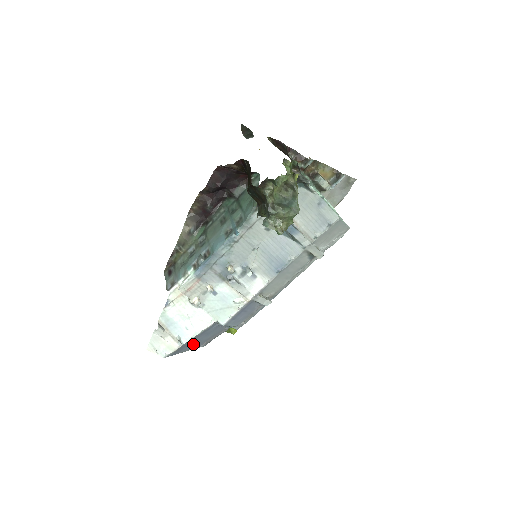
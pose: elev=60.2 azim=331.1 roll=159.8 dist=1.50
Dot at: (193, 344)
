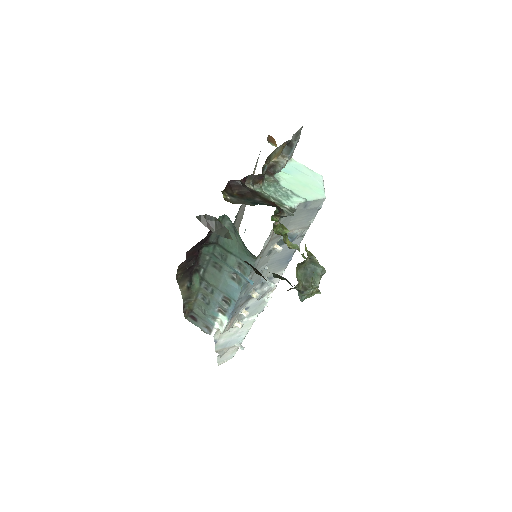
Dot at: occluded
